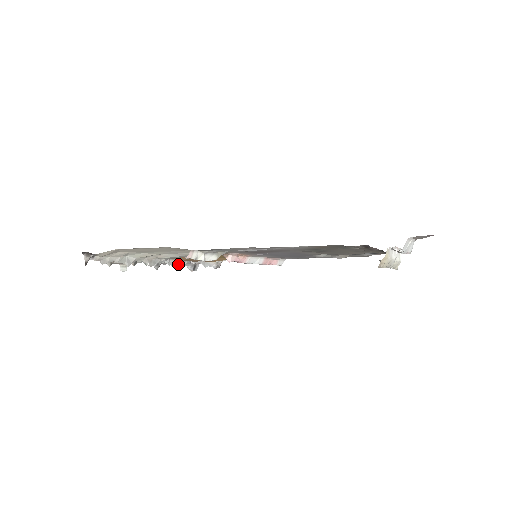
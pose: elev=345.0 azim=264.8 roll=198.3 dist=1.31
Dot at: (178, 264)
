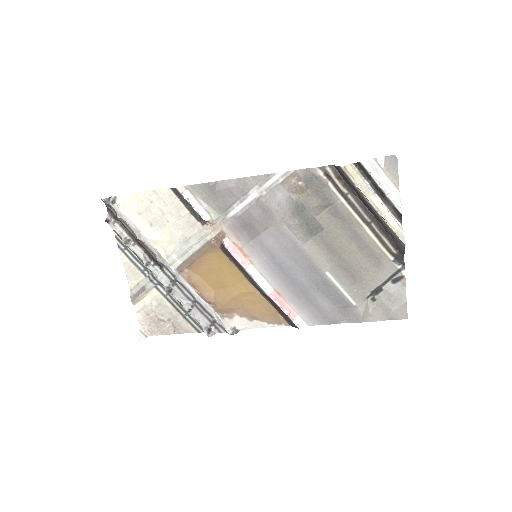
Dot at: (190, 307)
